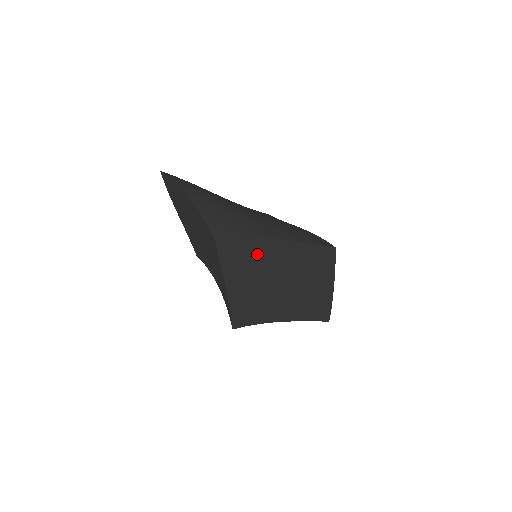
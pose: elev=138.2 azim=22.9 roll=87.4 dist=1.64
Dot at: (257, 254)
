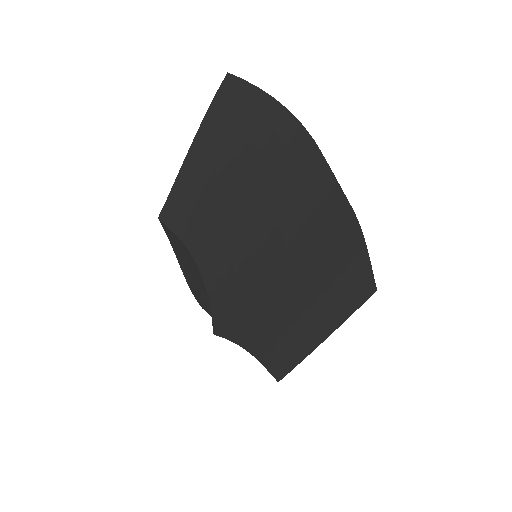
Dot at: (334, 242)
